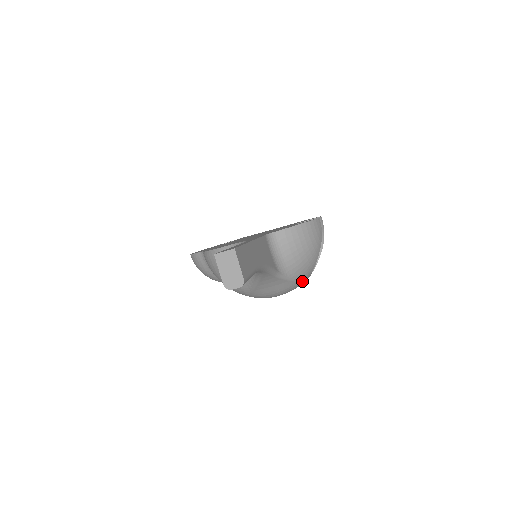
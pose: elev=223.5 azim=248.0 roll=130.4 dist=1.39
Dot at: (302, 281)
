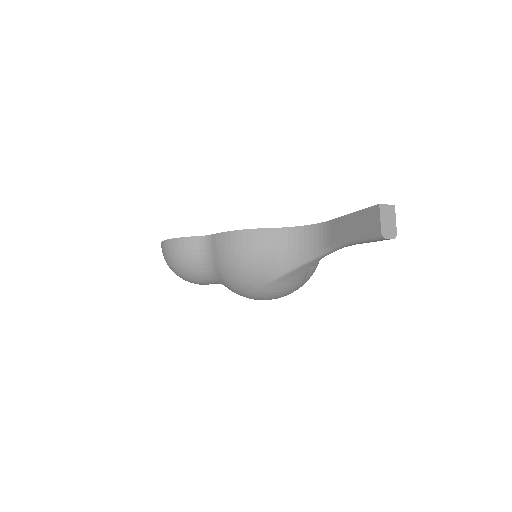
Dot at: (298, 288)
